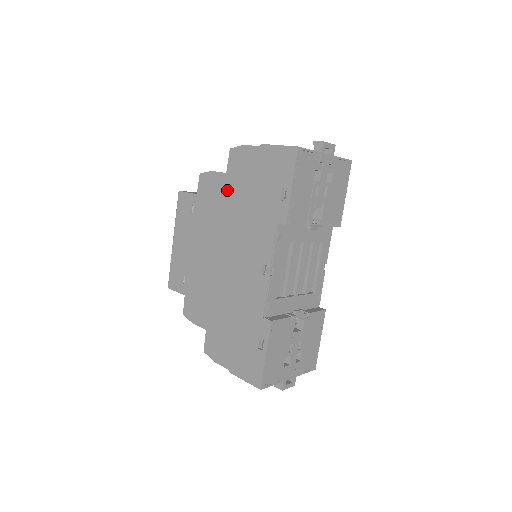
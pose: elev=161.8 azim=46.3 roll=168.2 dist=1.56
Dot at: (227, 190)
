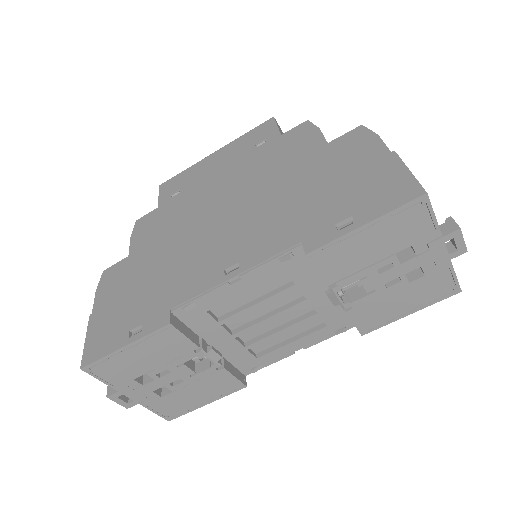
Dot at: (307, 159)
